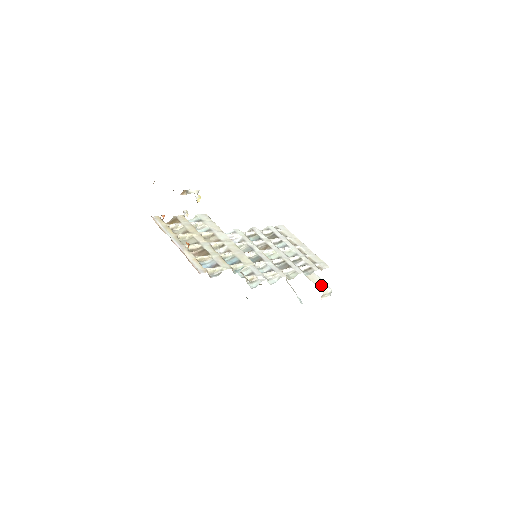
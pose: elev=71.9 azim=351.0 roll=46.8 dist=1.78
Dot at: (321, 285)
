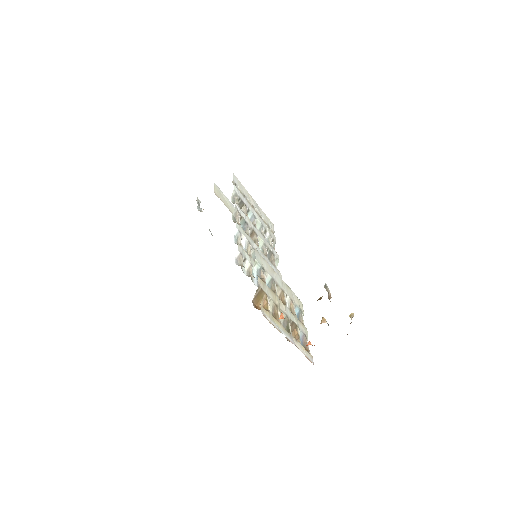
Dot at: occluded
